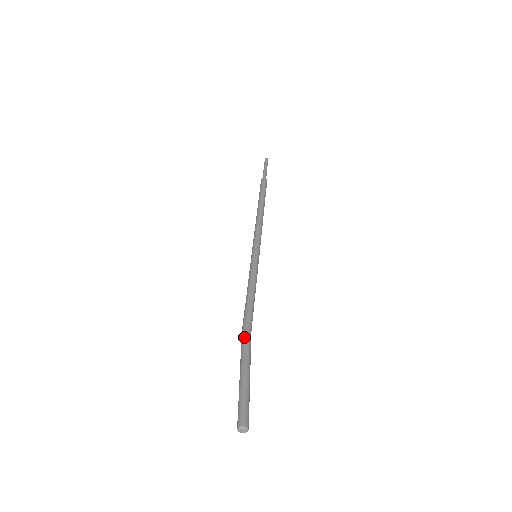
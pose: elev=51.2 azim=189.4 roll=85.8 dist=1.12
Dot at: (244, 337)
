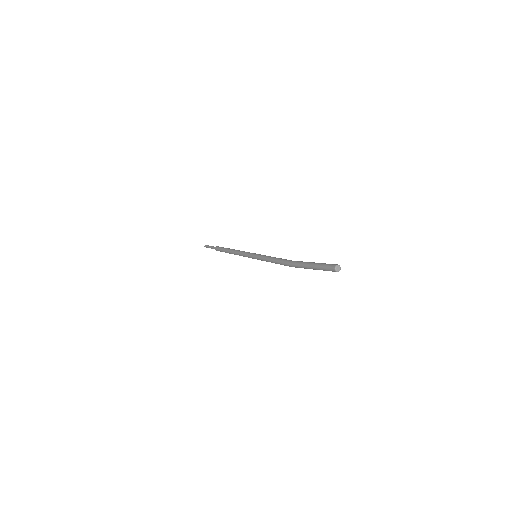
Dot at: (293, 263)
